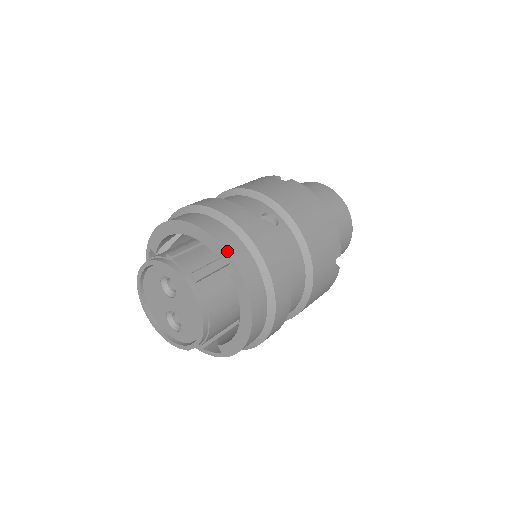
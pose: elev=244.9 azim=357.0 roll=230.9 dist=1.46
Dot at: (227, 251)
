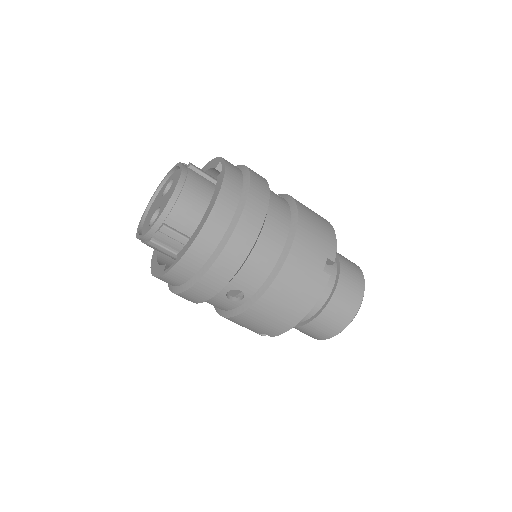
Dot at: (225, 160)
